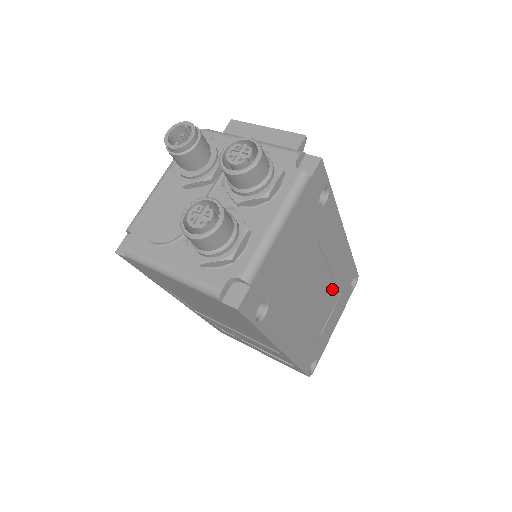
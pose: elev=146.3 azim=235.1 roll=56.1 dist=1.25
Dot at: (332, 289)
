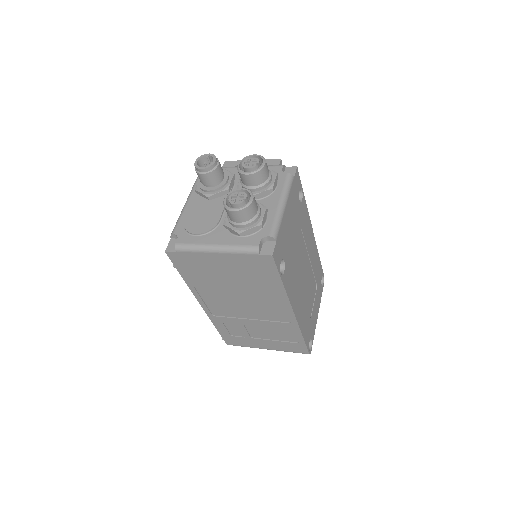
Dot at: (312, 278)
